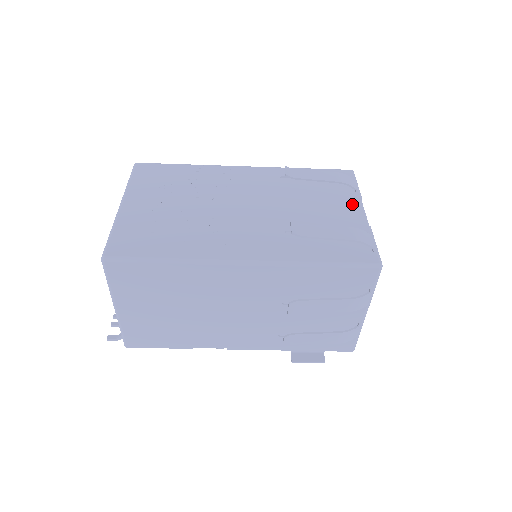
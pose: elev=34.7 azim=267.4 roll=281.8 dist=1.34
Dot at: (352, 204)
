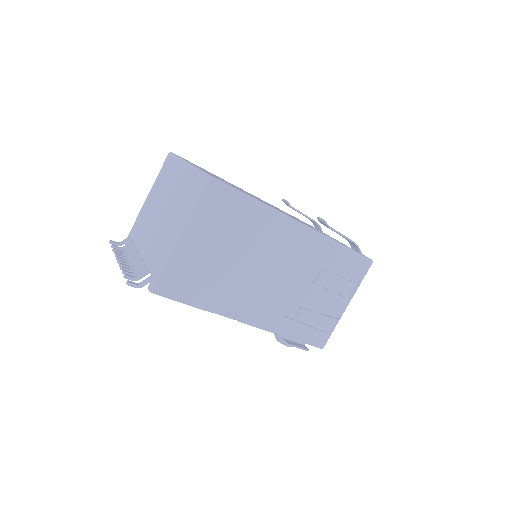
Dot at: (328, 235)
